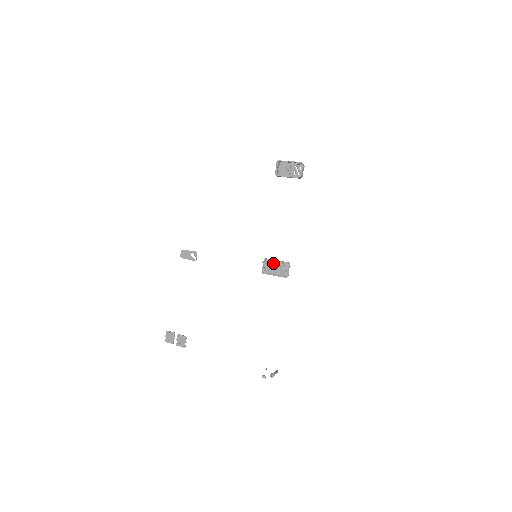
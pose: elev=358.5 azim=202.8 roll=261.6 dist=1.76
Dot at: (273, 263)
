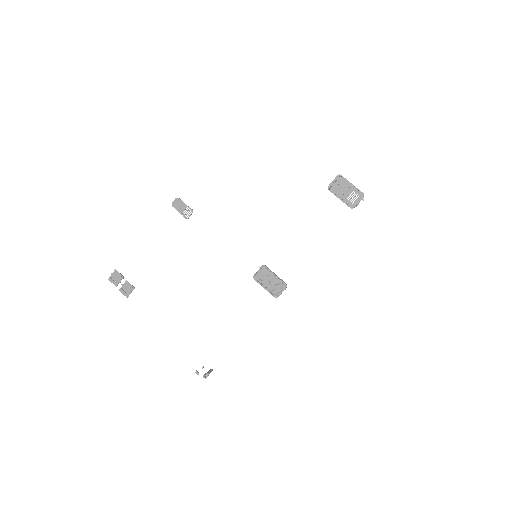
Dot at: (270, 274)
